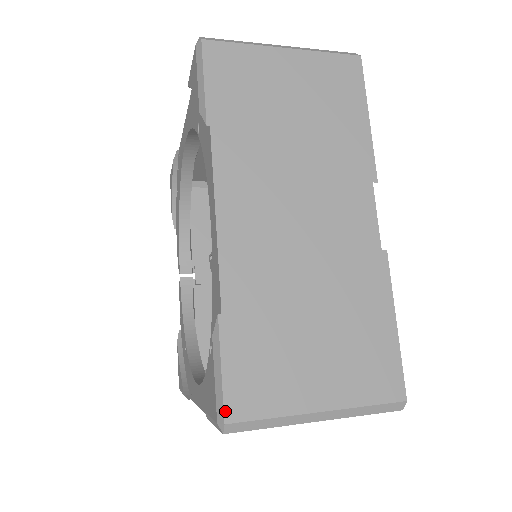
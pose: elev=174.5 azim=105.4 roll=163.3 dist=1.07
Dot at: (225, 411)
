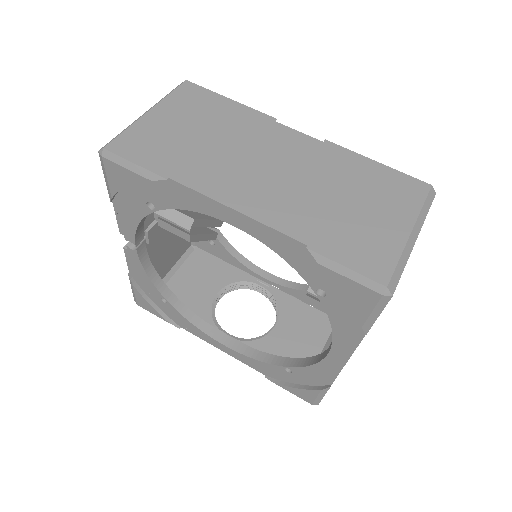
Dot at: occluded
